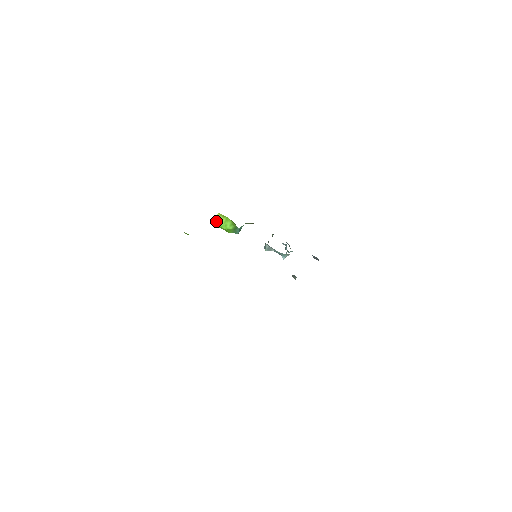
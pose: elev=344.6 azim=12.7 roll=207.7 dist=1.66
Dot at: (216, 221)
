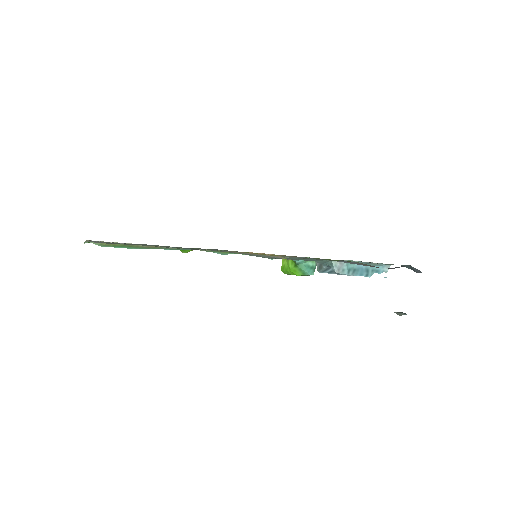
Dot at: (282, 267)
